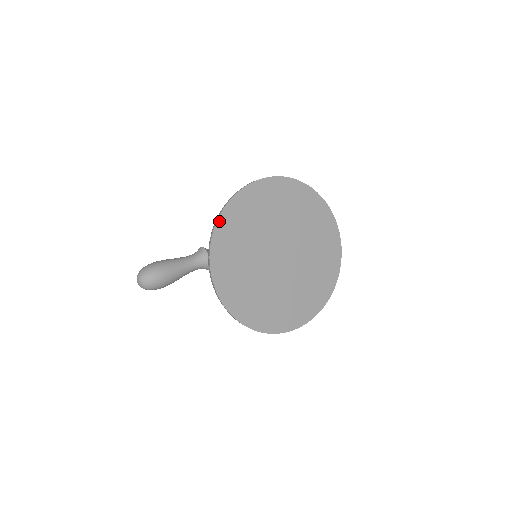
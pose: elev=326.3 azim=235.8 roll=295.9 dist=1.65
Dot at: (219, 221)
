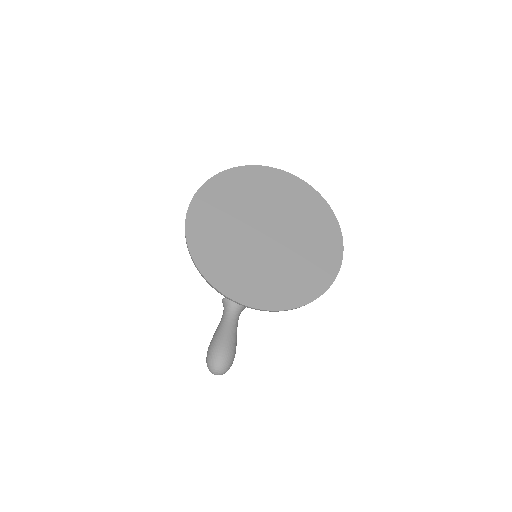
Dot at: (199, 267)
